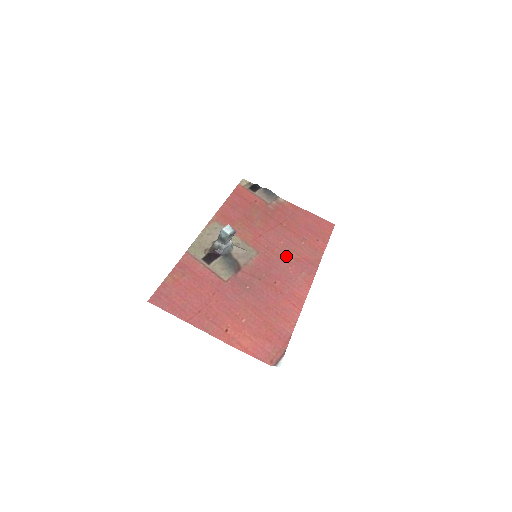
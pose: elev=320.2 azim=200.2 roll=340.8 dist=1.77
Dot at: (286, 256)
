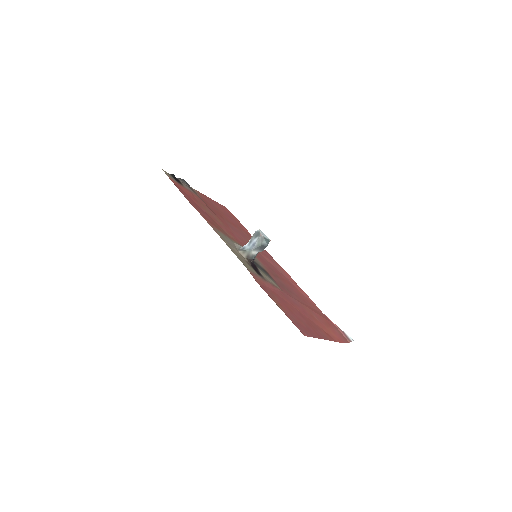
Dot at: occluded
